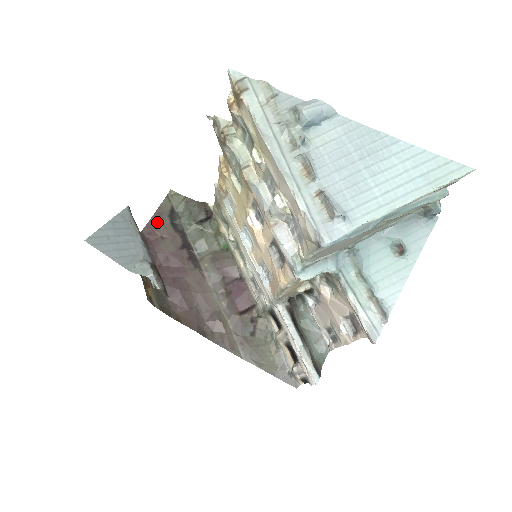
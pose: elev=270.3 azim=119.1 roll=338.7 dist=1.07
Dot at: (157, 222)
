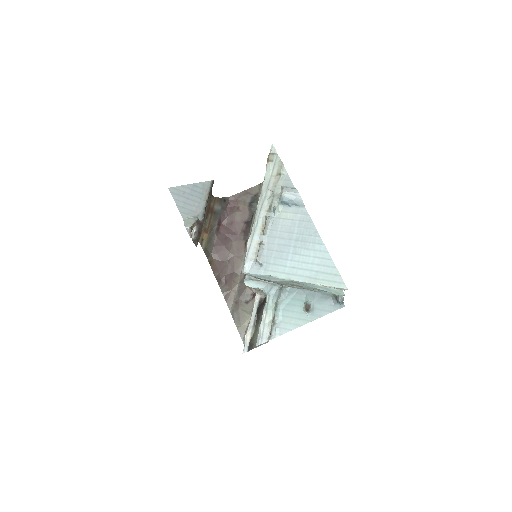
Dot at: (242, 197)
